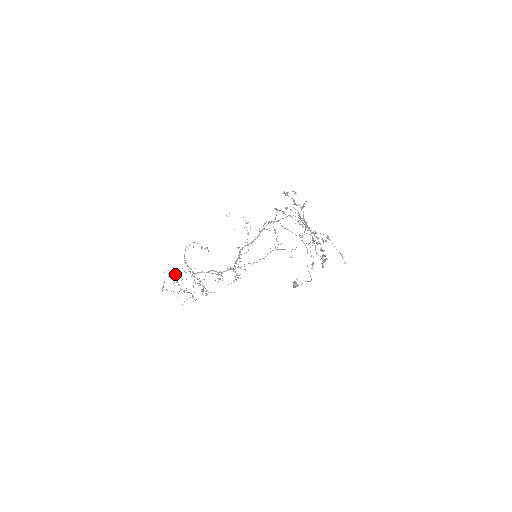
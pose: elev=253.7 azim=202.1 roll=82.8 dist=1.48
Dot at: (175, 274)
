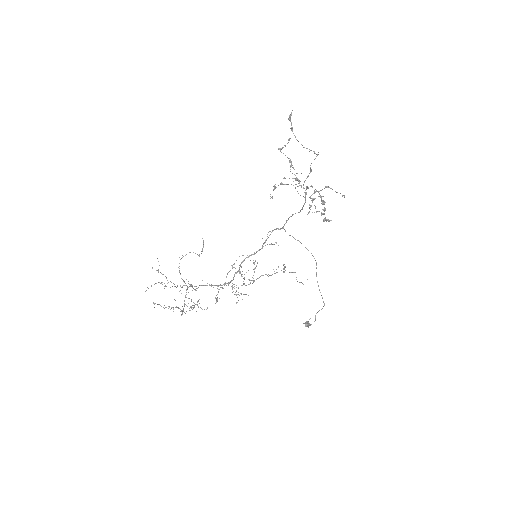
Dot at: occluded
